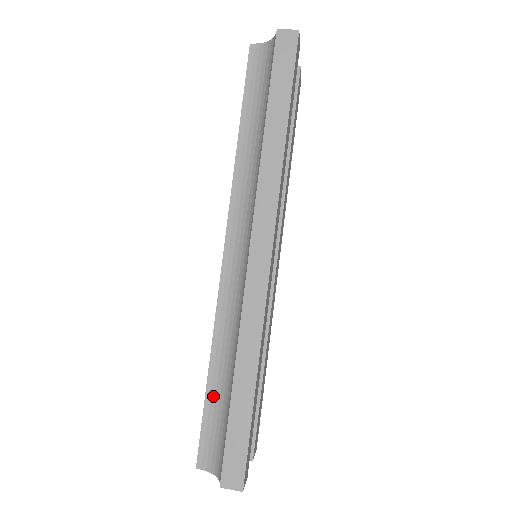
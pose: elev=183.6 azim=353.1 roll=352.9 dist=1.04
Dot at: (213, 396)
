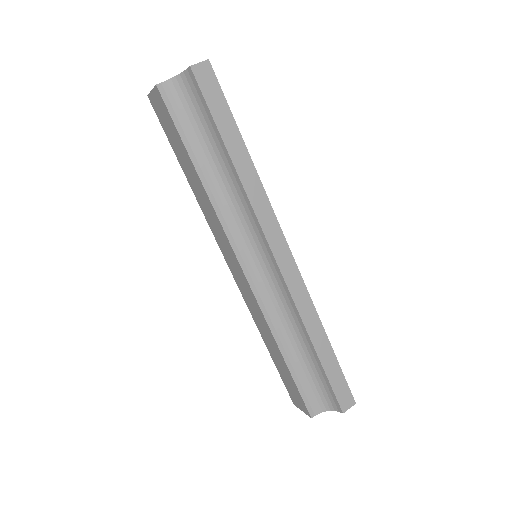
Dot at: (296, 369)
